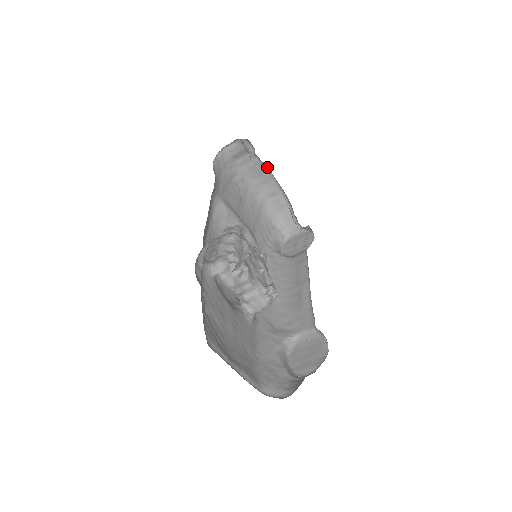
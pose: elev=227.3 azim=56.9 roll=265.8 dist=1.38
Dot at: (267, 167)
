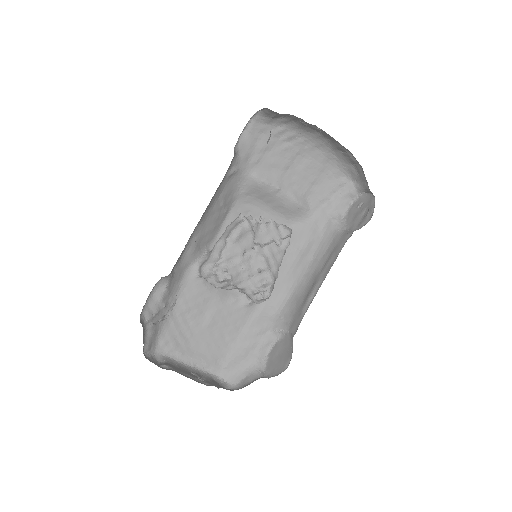
Dot at: occluded
